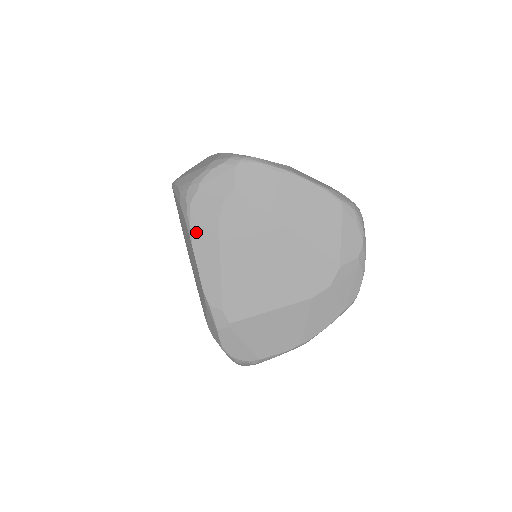
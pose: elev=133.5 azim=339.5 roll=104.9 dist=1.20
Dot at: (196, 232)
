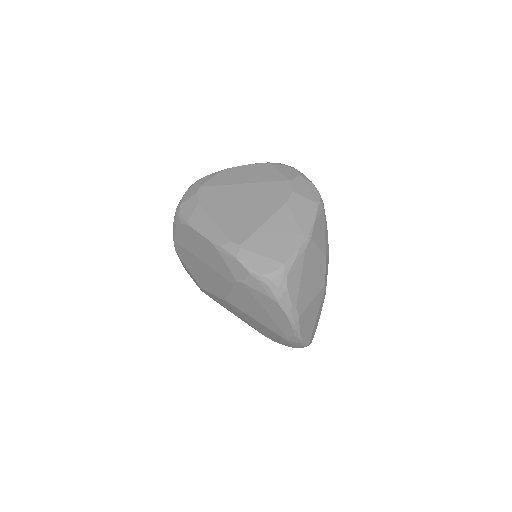
Dot at: (189, 219)
